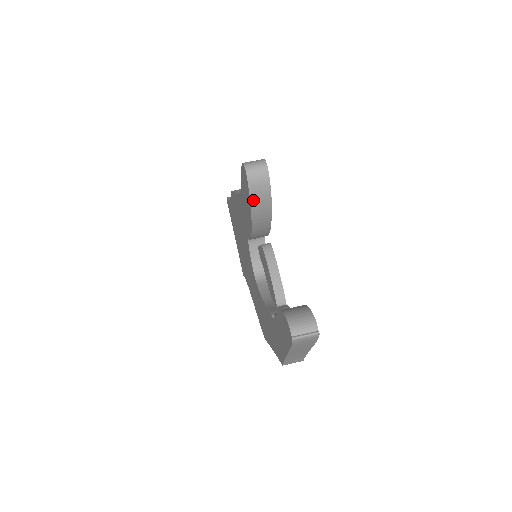
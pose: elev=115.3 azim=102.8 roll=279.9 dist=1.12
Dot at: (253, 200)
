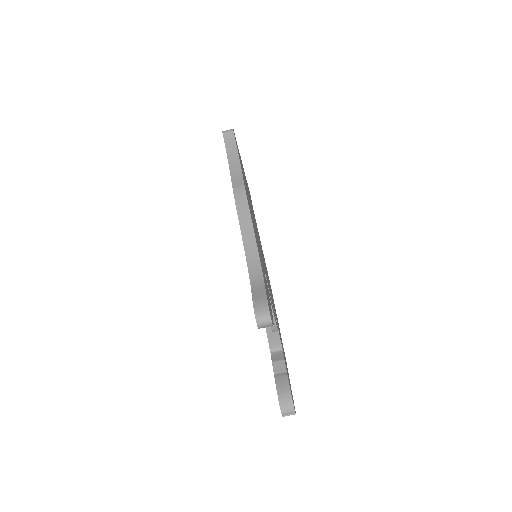
Dot at: occluded
